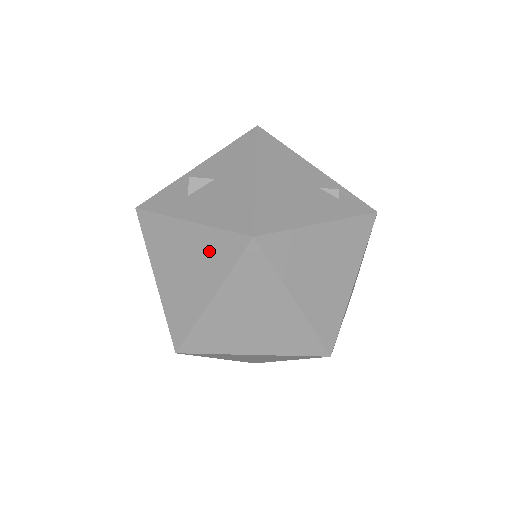
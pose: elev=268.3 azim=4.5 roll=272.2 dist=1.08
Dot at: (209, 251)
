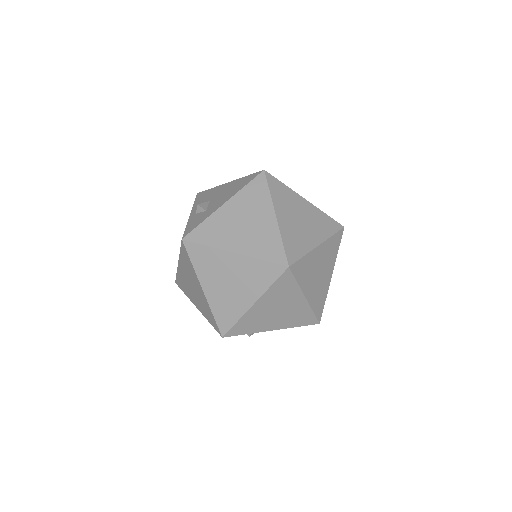
Dot at: (250, 200)
